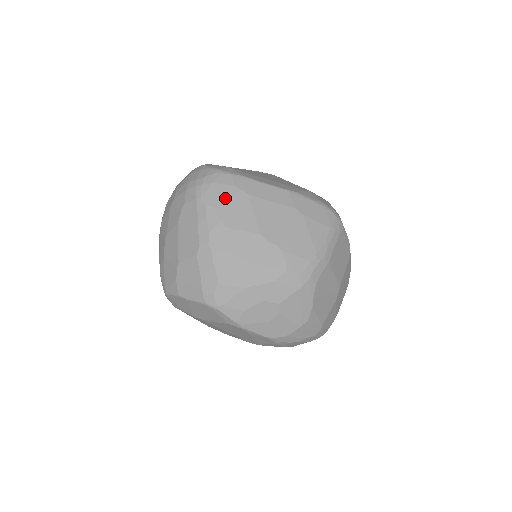
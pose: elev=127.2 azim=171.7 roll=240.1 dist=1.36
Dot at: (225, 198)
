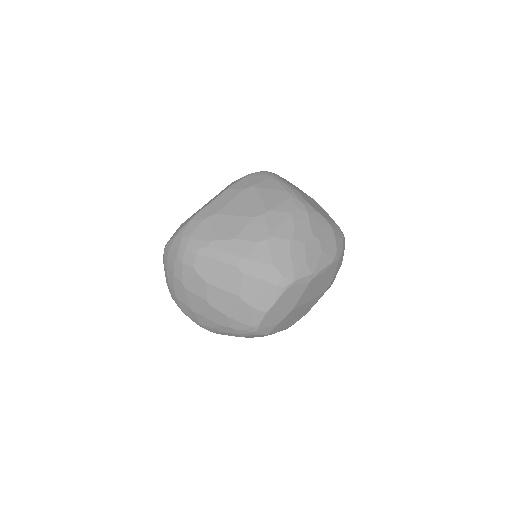
Dot at: (209, 230)
